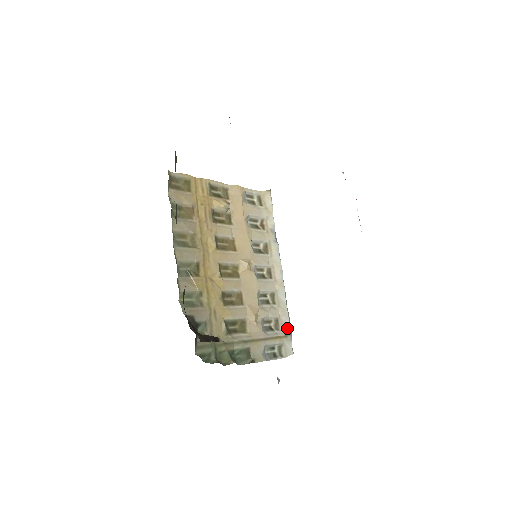
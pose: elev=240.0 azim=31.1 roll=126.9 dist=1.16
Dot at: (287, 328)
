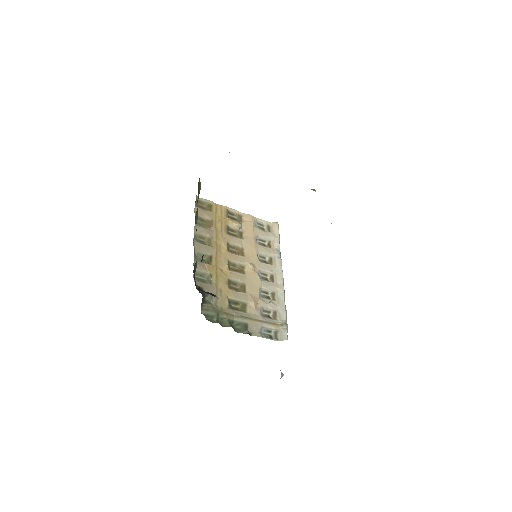
Dot at: (284, 320)
